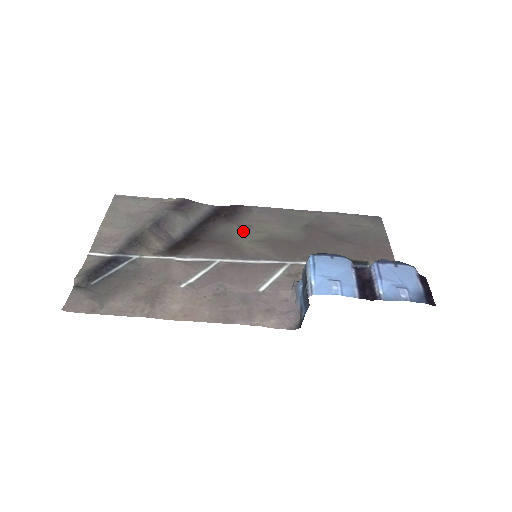
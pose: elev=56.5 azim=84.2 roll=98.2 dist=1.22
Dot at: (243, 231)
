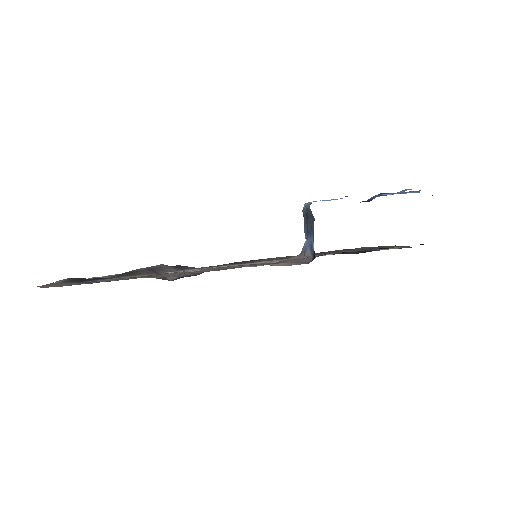
Dot at: occluded
